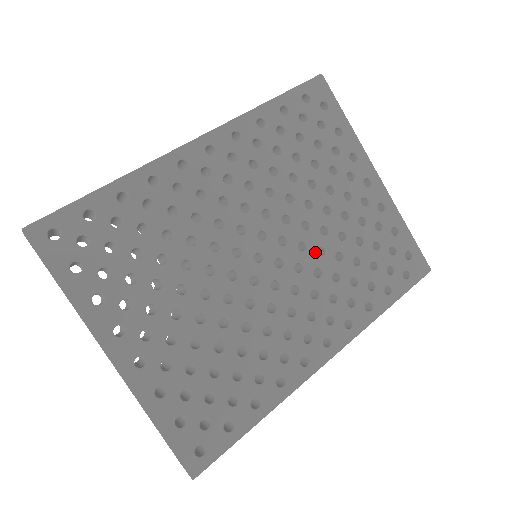
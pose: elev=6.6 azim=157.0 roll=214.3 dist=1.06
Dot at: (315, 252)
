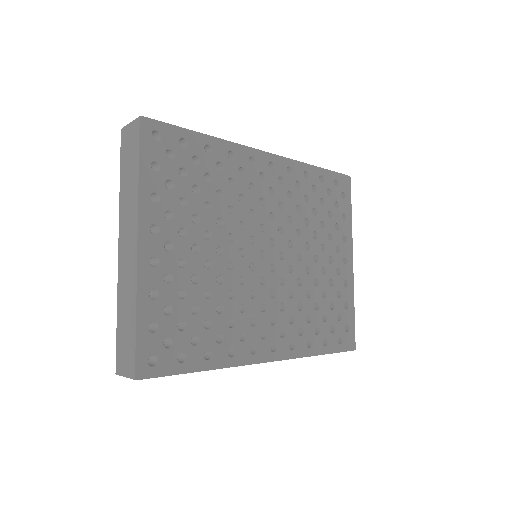
Dot at: (296, 279)
